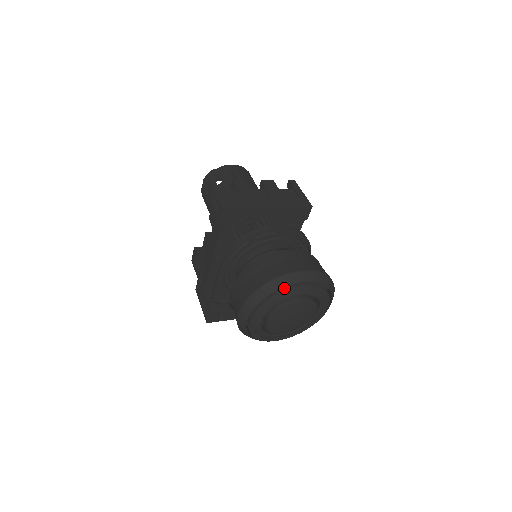
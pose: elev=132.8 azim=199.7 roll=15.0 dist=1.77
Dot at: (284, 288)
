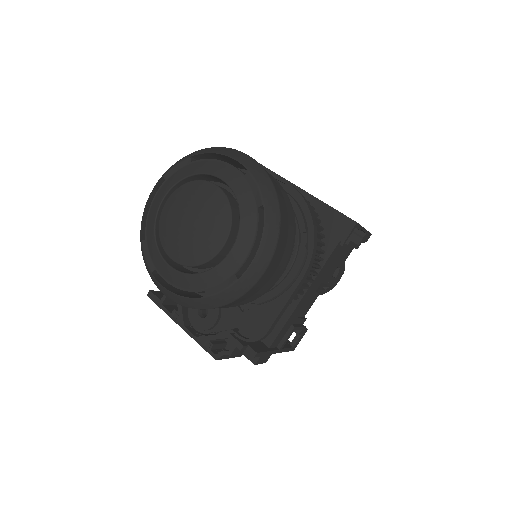
Dot at: (211, 159)
